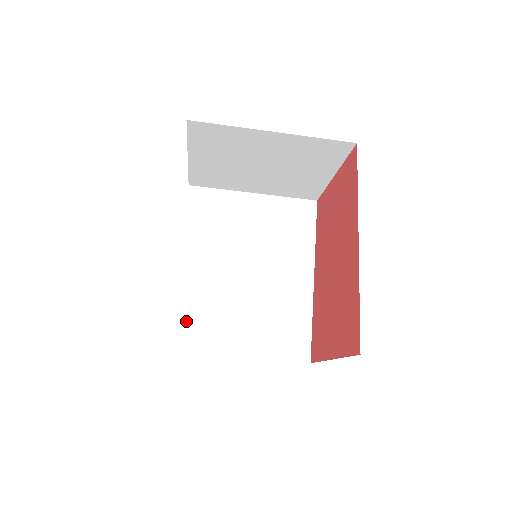
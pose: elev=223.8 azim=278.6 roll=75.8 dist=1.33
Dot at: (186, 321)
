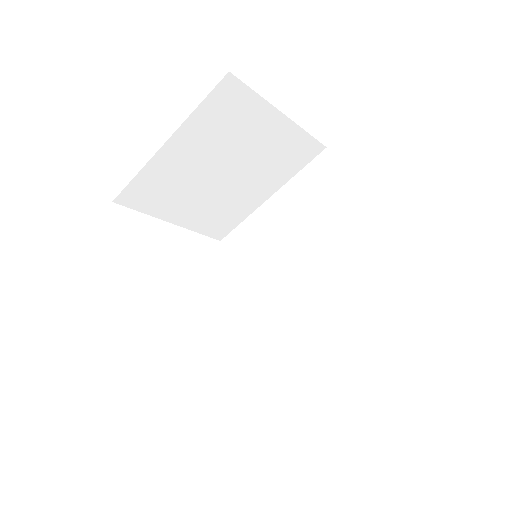
Dot at: (281, 365)
